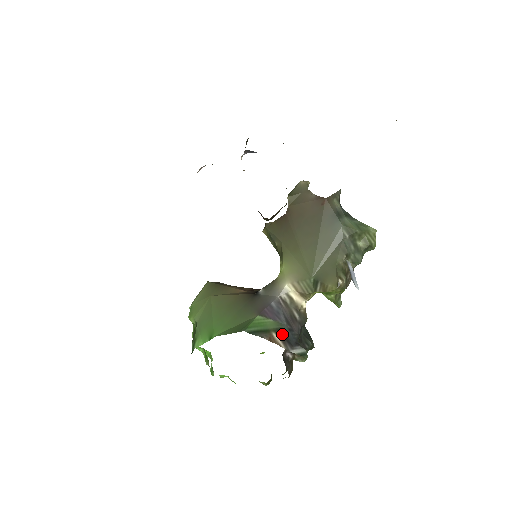
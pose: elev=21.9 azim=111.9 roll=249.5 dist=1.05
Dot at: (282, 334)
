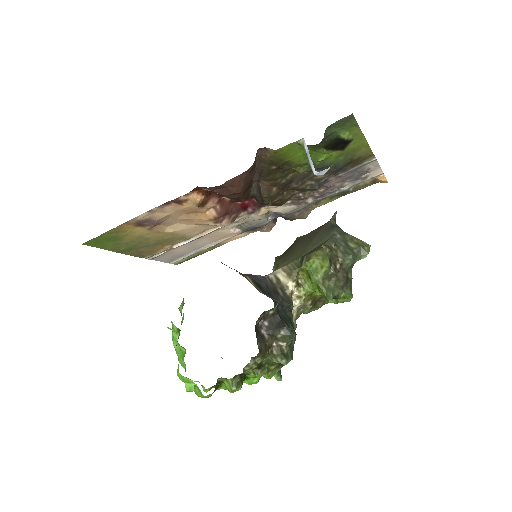
Dot at: (257, 284)
